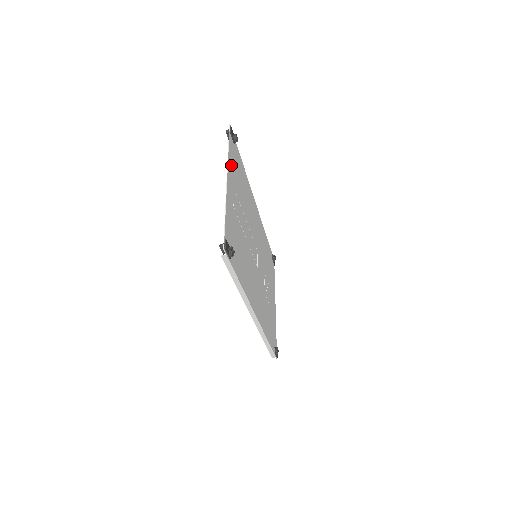
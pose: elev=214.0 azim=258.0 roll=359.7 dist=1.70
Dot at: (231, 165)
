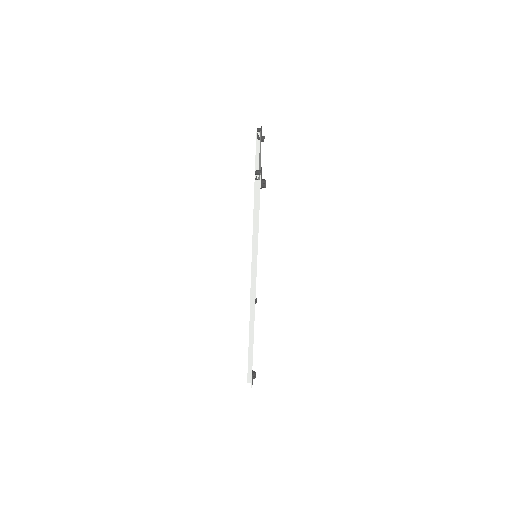
Dot at: occluded
